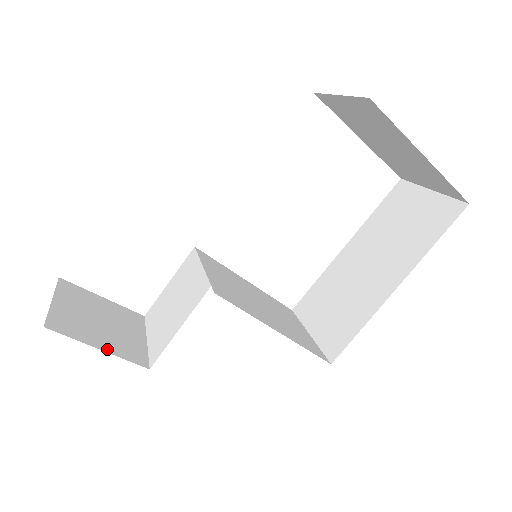
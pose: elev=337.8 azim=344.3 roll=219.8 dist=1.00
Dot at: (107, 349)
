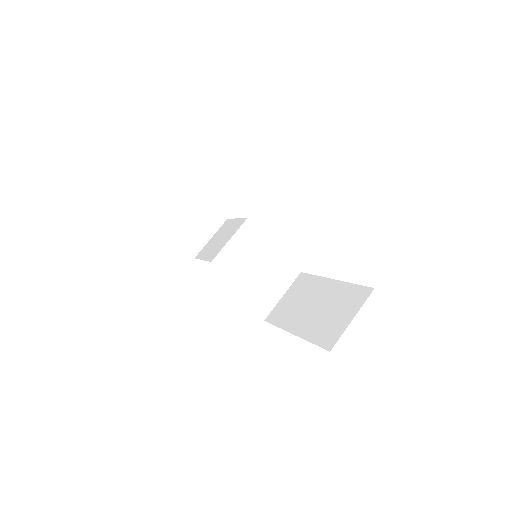
Dot at: (179, 241)
